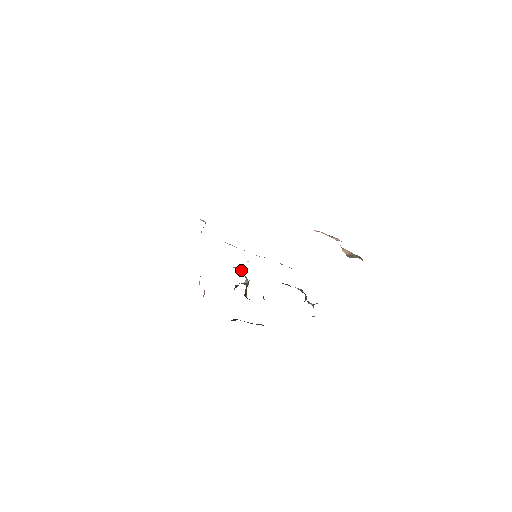
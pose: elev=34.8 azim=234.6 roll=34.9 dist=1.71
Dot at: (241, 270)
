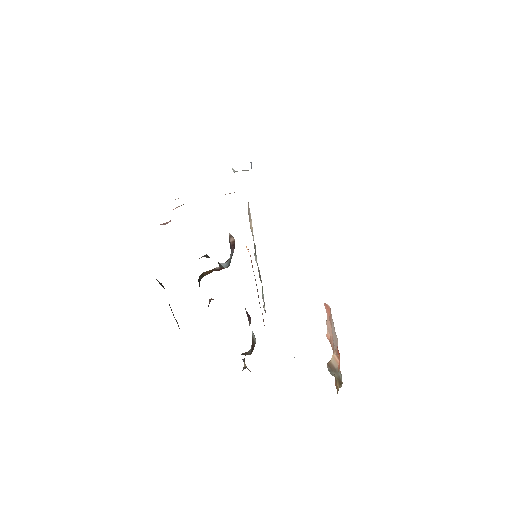
Dot at: (234, 248)
